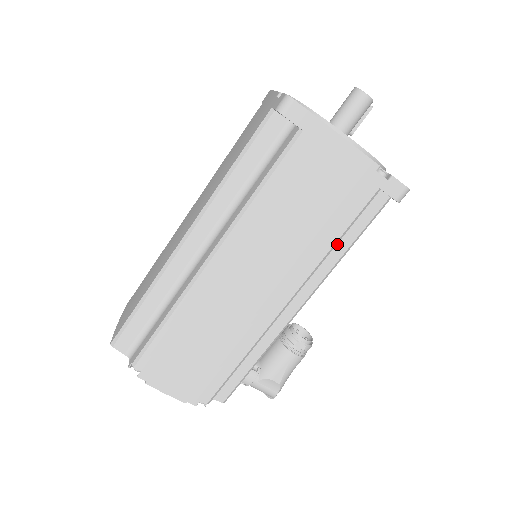
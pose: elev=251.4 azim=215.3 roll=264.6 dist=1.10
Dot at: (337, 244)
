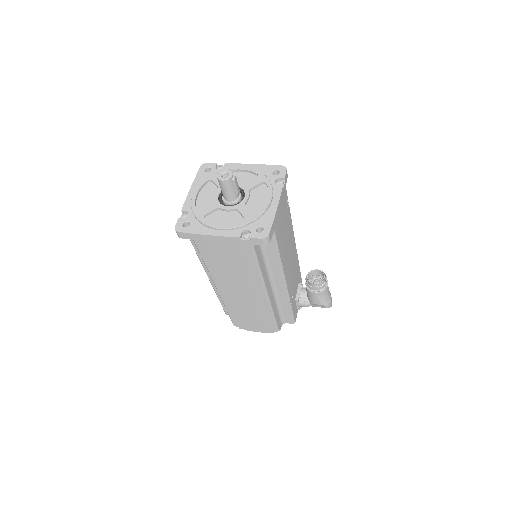
Dot at: (270, 258)
